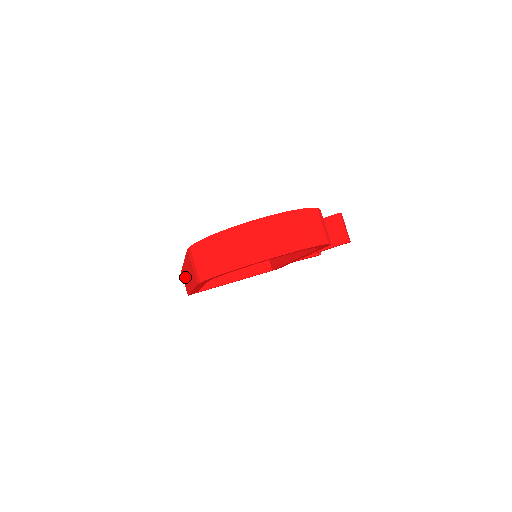
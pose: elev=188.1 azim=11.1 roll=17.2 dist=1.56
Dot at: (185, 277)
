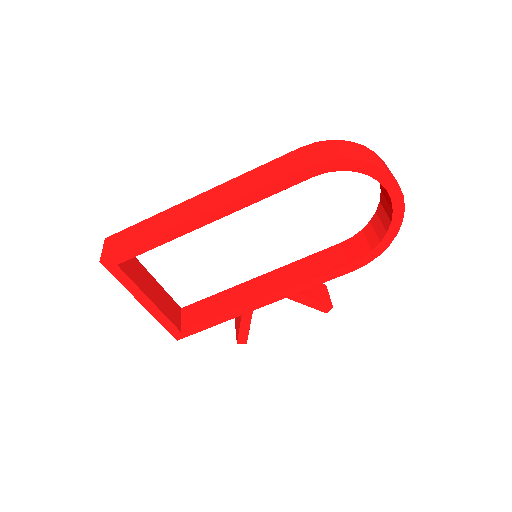
Dot at: (158, 221)
